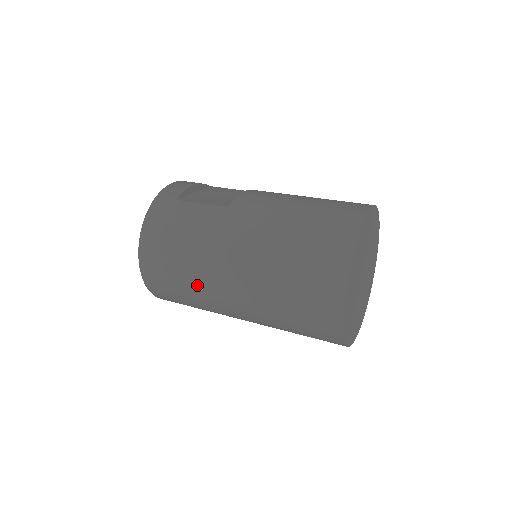
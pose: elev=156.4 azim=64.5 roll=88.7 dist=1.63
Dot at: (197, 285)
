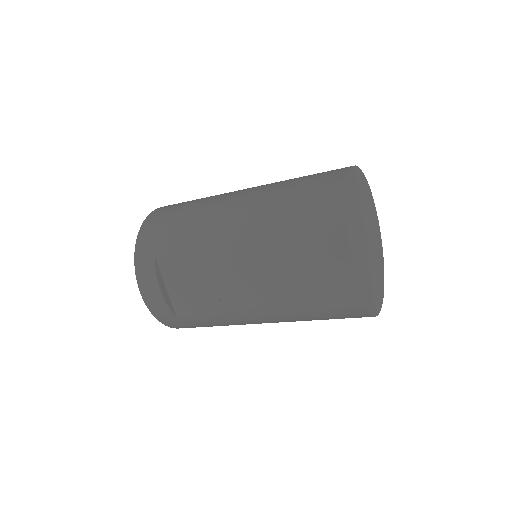
Dot at: (205, 201)
